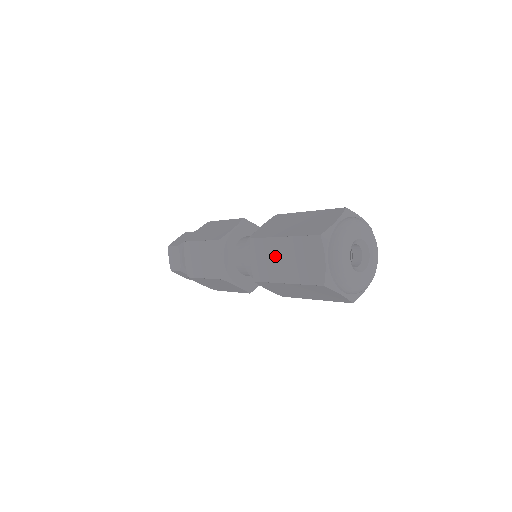
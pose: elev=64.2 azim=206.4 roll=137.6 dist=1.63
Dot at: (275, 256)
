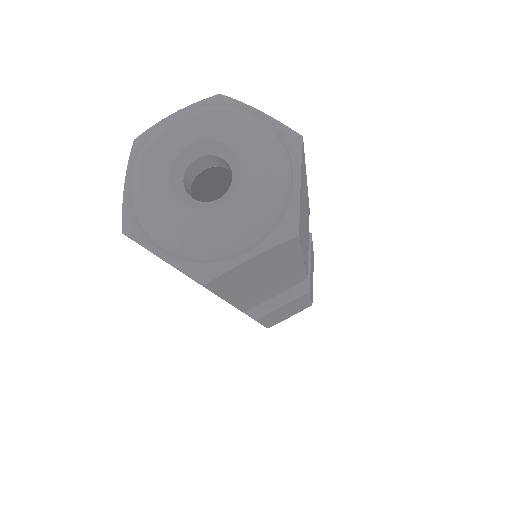
Dot at: (215, 167)
